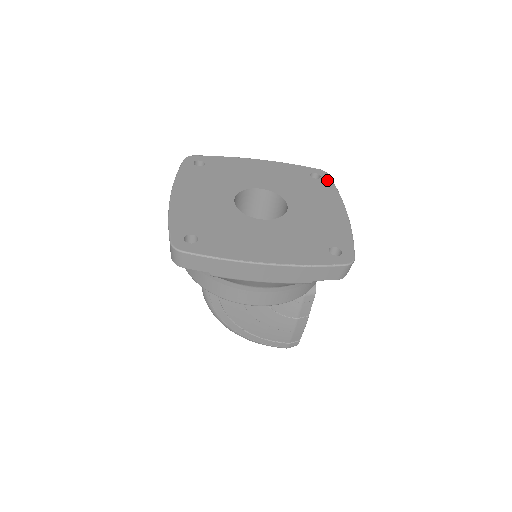
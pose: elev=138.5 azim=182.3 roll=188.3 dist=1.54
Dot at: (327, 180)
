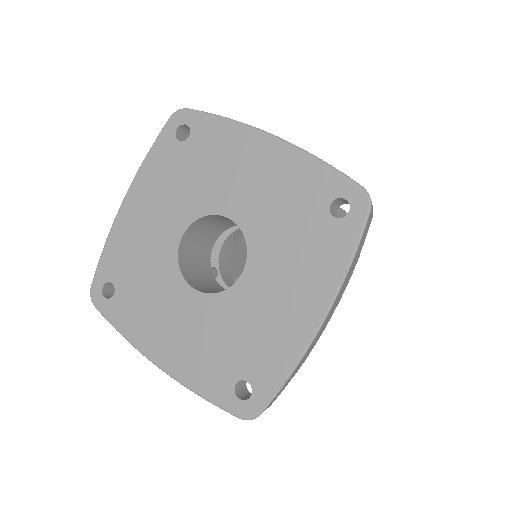
Dot at: (197, 120)
